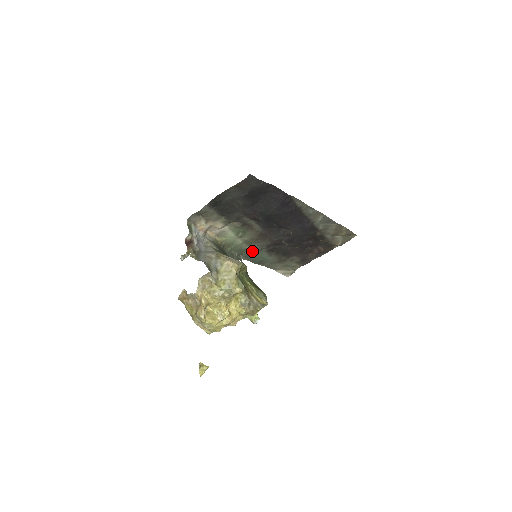
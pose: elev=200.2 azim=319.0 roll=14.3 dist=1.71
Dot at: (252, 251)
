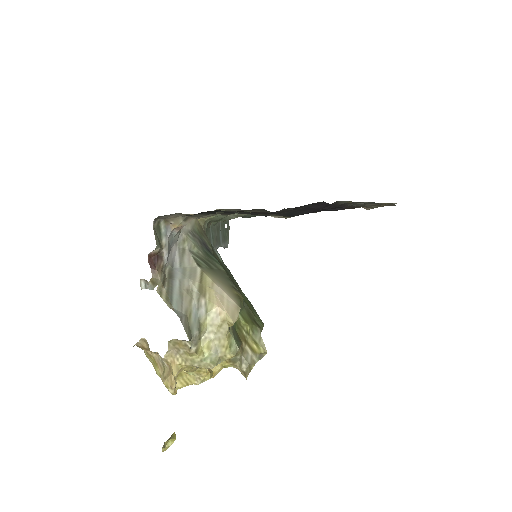
Dot at: occluded
